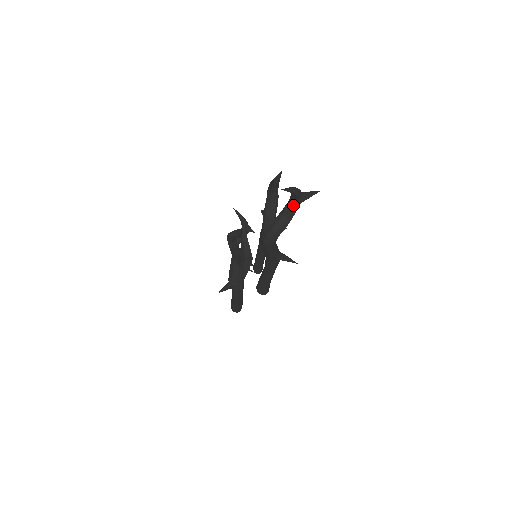
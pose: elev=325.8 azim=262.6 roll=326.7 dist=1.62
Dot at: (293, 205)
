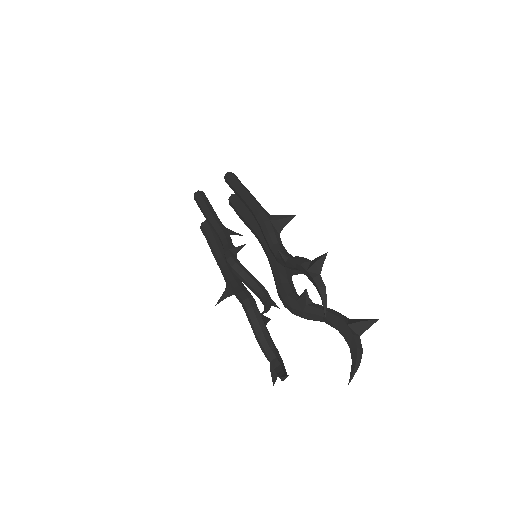
Dot at: occluded
